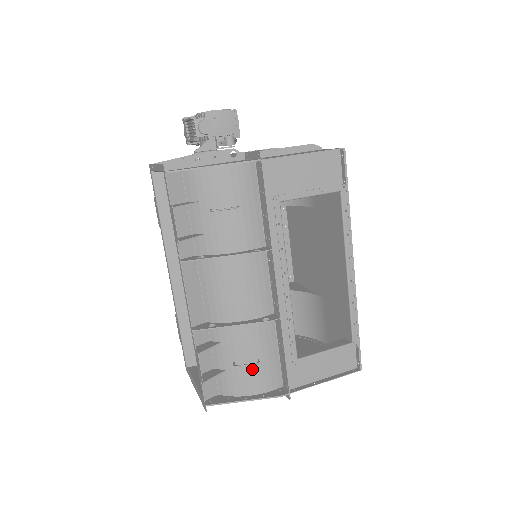
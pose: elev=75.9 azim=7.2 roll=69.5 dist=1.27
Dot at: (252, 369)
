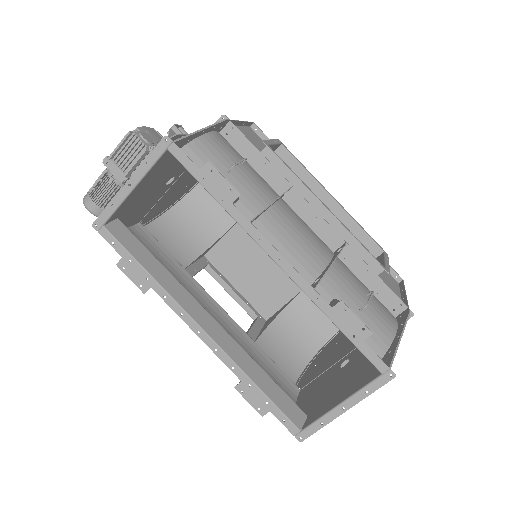
Dot at: (373, 307)
